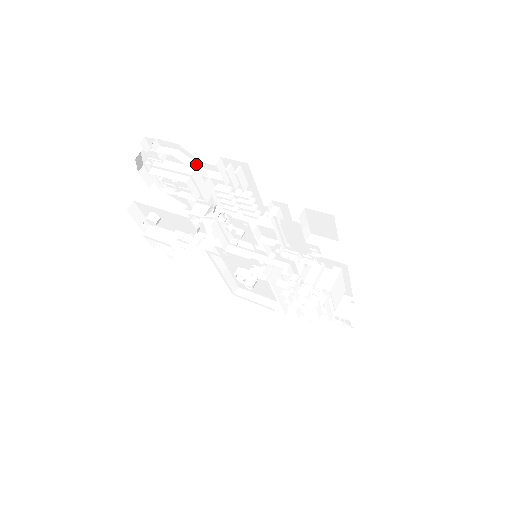
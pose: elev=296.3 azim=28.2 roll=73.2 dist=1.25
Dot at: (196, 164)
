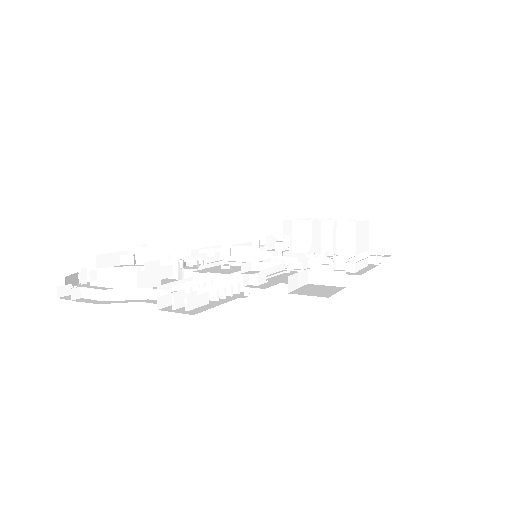
Dot at: (134, 290)
